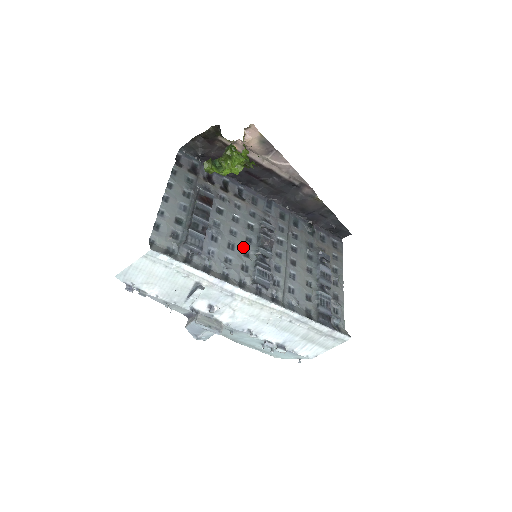
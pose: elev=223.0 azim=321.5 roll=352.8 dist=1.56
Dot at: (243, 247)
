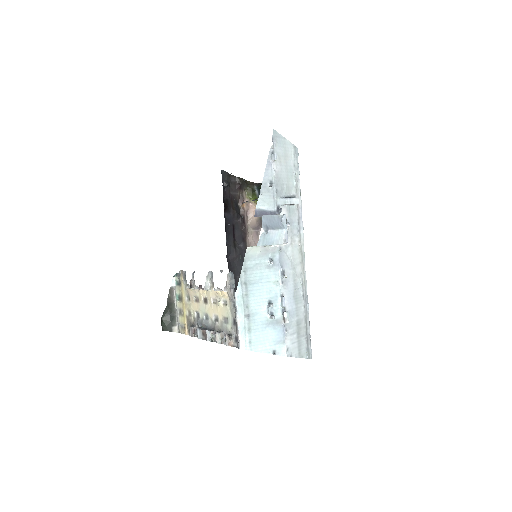
Dot at: occluded
